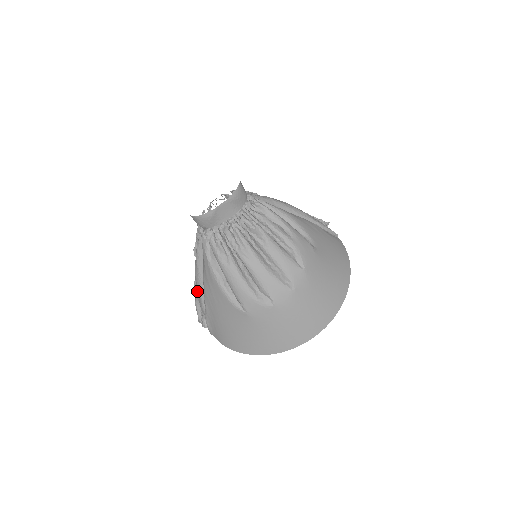
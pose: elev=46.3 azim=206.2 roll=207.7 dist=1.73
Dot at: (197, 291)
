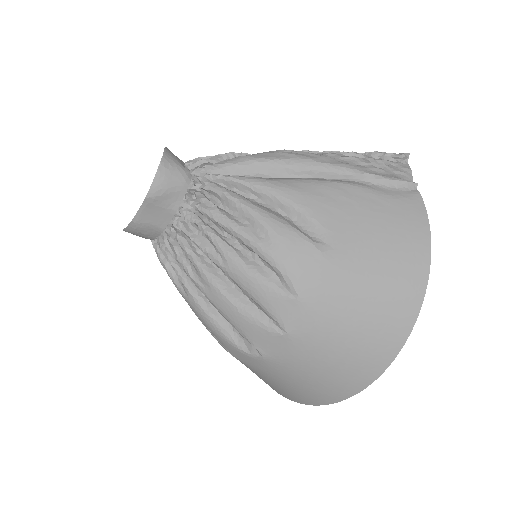
Dot at: occluded
